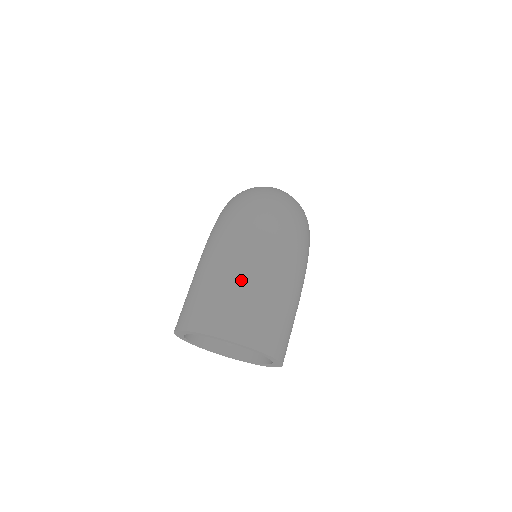
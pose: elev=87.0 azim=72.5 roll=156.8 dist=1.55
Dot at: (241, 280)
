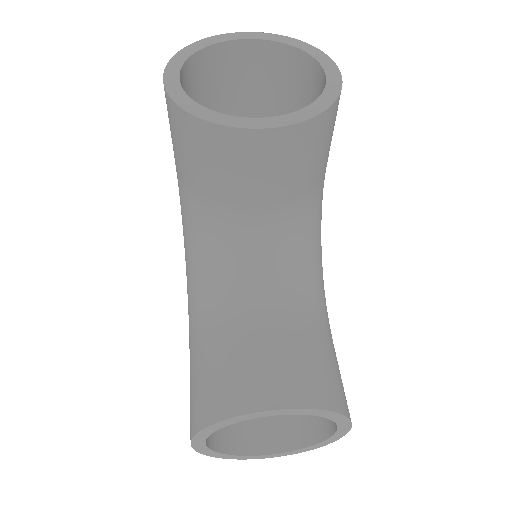
Dot at: occluded
